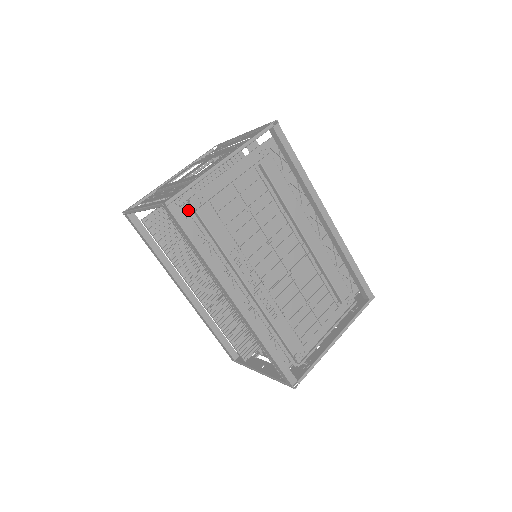
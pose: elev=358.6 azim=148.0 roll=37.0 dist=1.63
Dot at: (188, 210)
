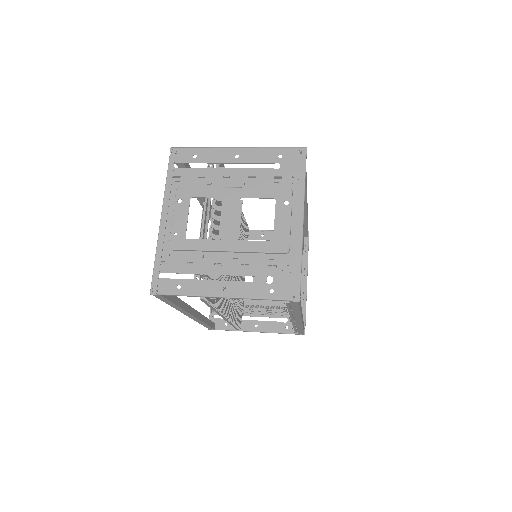
Dot at: occluded
